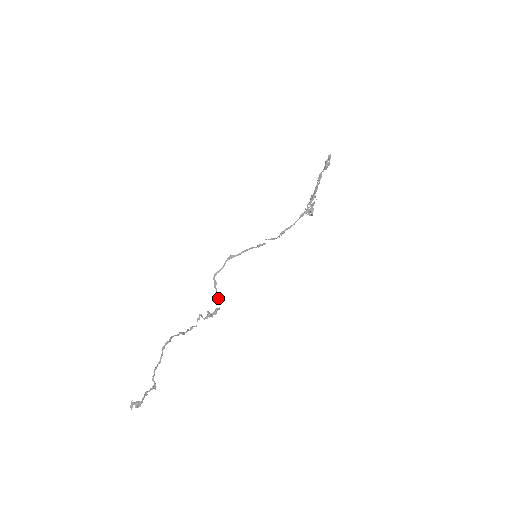
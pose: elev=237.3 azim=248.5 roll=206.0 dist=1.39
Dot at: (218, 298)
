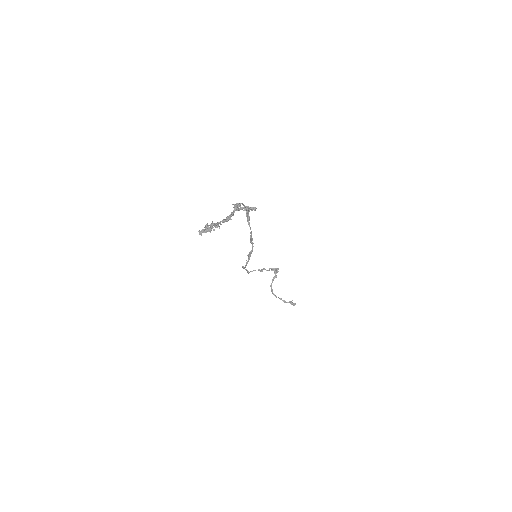
Dot at: occluded
